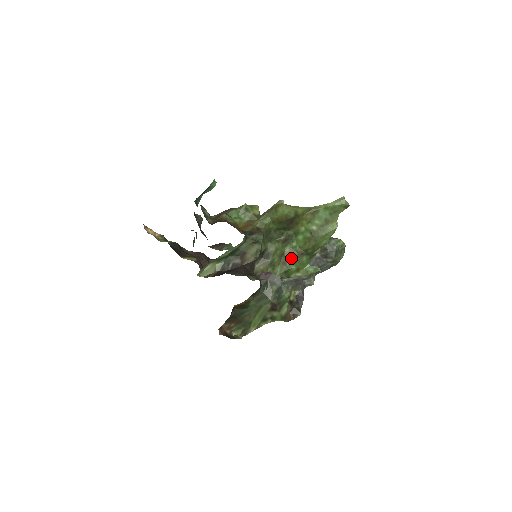
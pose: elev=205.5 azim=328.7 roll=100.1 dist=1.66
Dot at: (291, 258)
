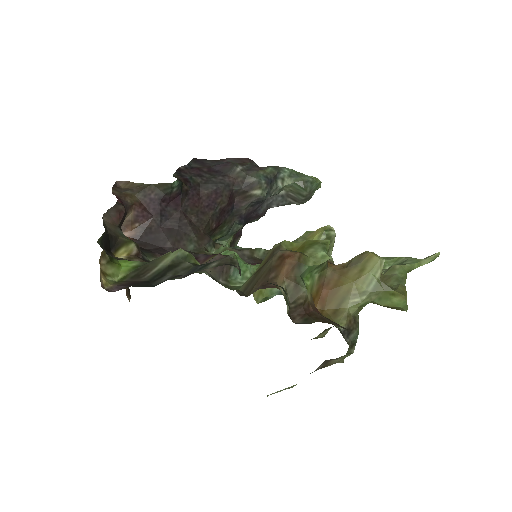
Dot at: occluded
